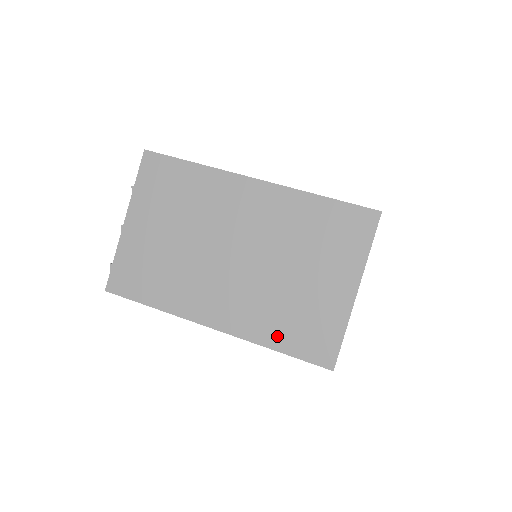
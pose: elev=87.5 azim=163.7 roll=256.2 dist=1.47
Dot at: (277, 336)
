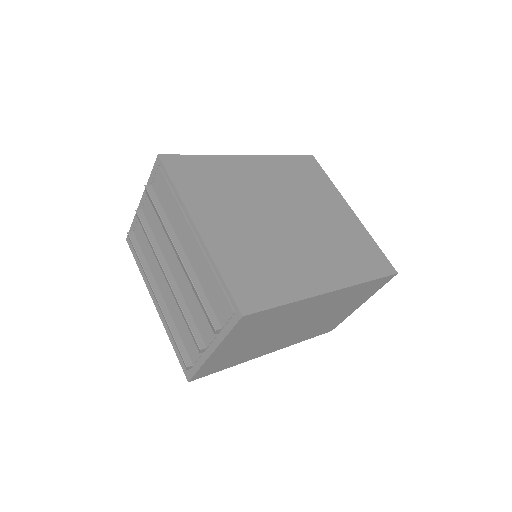
Dot at: occluded
